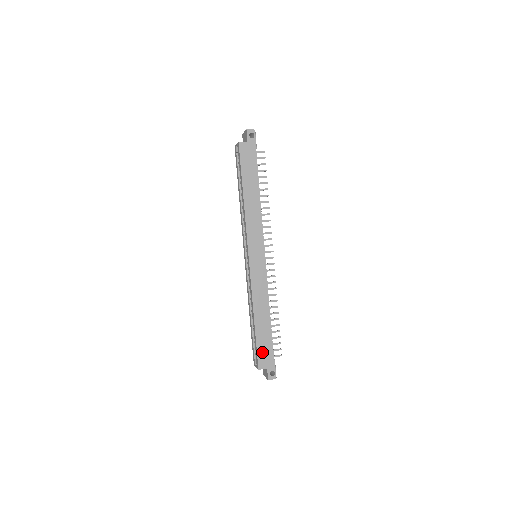
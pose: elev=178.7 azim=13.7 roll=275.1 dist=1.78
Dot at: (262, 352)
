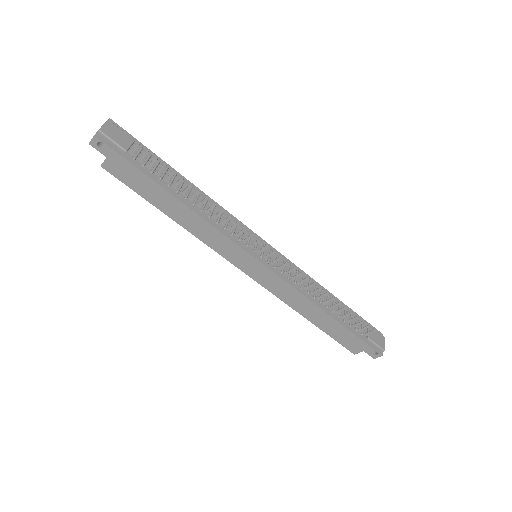
Dot at: (344, 341)
